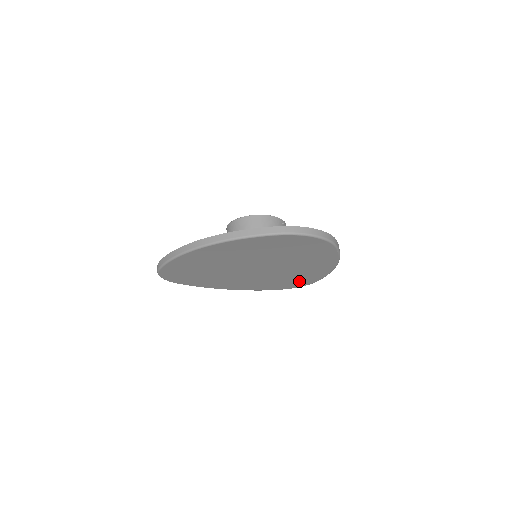
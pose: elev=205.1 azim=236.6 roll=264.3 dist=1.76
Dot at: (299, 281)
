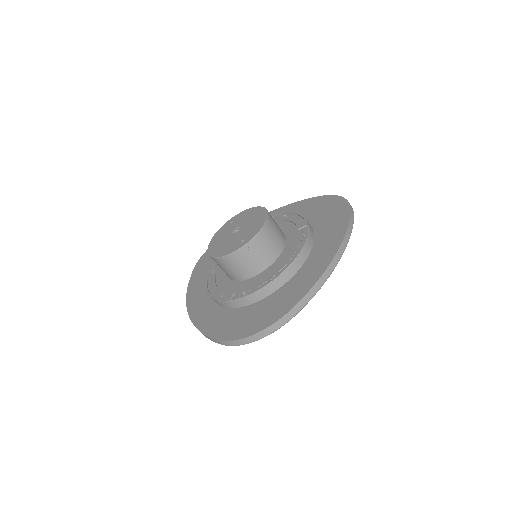
Dot at: occluded
